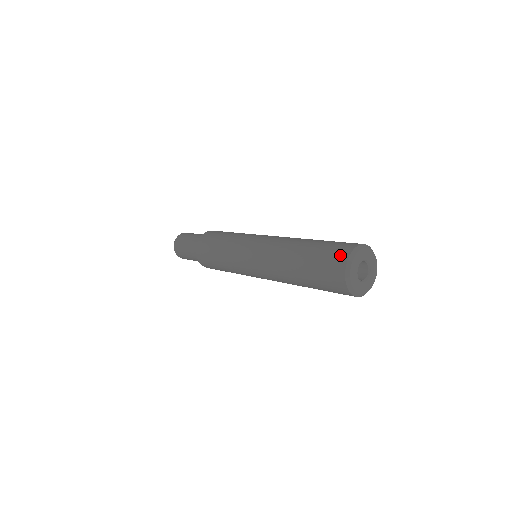
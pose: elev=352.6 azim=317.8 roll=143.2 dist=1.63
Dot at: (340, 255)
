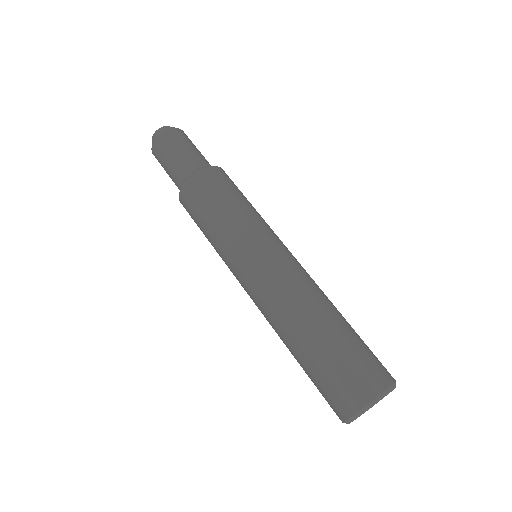
Dot at: (352, 397)
